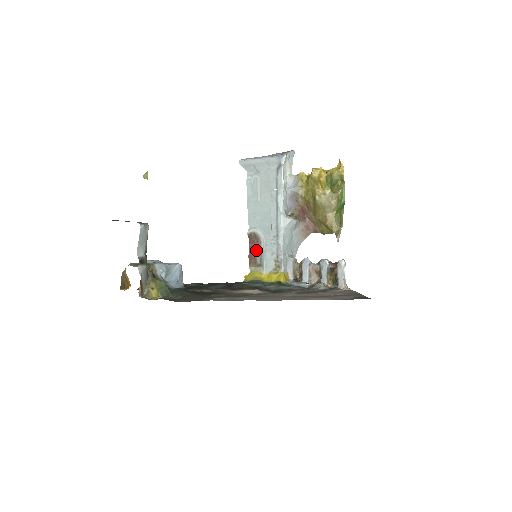
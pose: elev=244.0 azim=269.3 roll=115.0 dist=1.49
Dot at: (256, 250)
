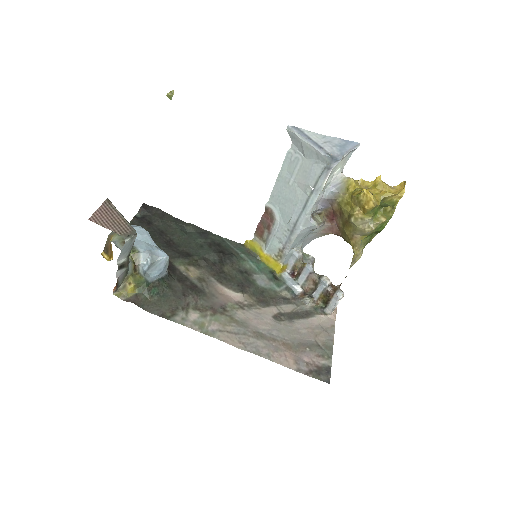
Dot at: (266, 227)
